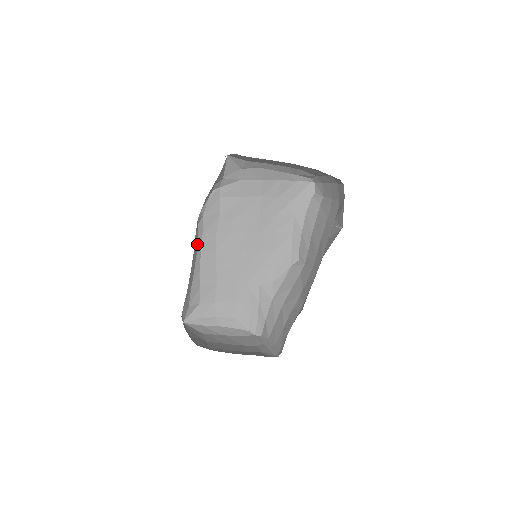
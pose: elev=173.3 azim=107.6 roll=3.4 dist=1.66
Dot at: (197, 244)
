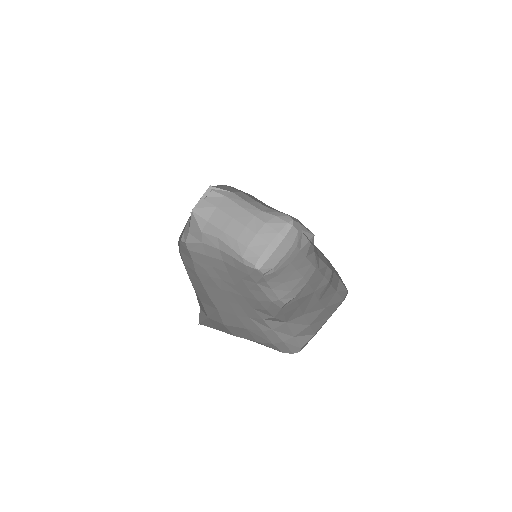
Dot at: occluded
